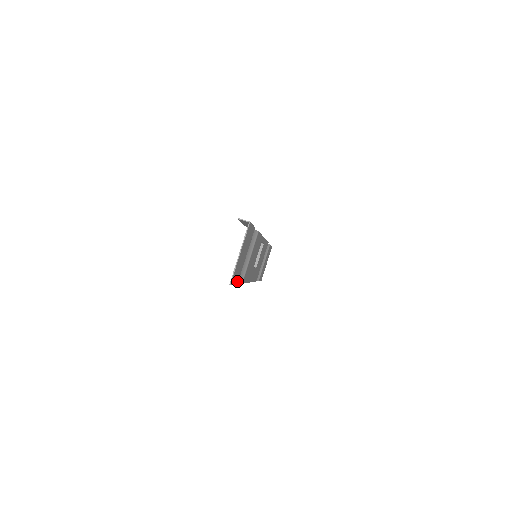
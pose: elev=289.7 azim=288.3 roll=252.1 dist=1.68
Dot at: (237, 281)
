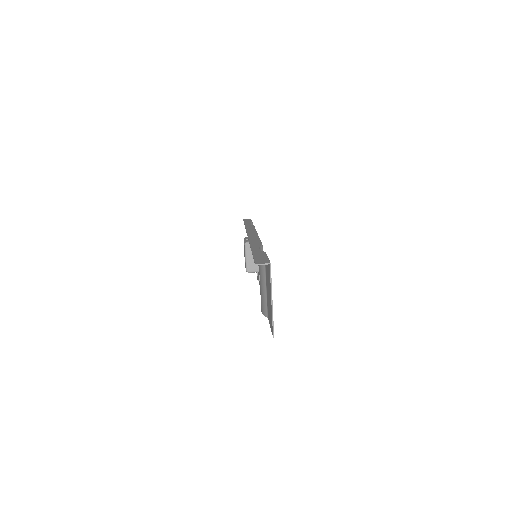
Dot at: occluded
